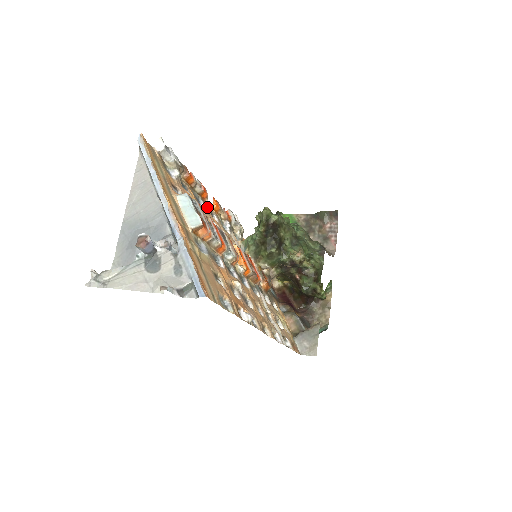
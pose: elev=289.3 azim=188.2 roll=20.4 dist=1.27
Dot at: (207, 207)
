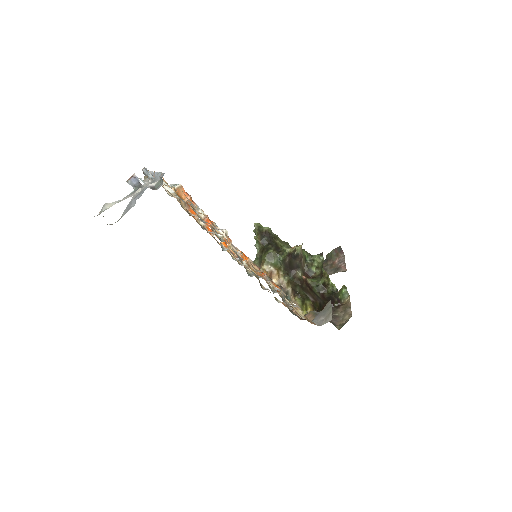
Dot at: occluded
